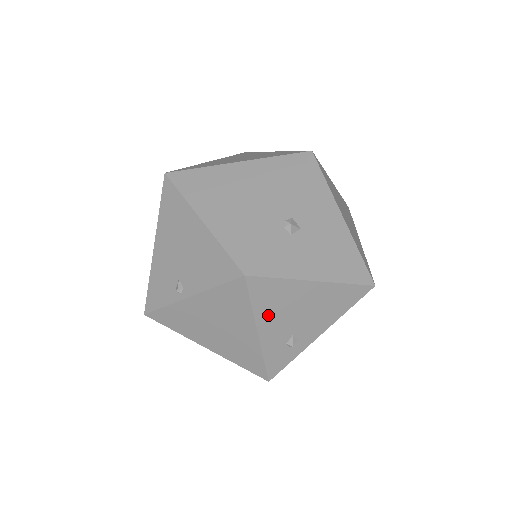
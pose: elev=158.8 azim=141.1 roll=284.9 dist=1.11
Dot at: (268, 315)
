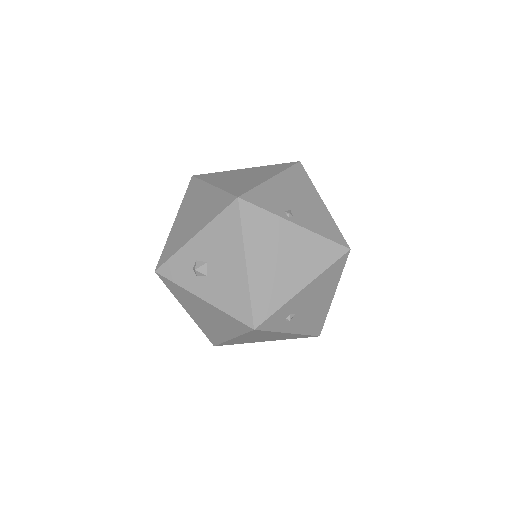
Dot at: (317, 284)
